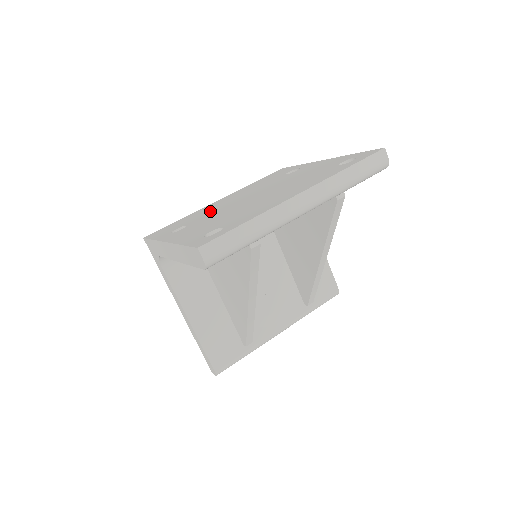
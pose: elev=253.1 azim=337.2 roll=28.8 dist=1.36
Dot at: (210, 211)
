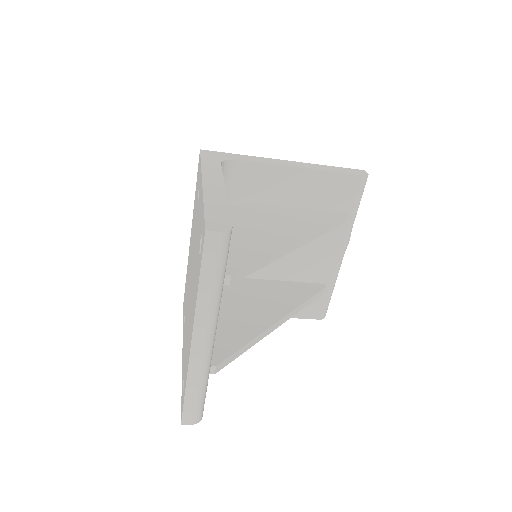
Dot at: (188, 281)
